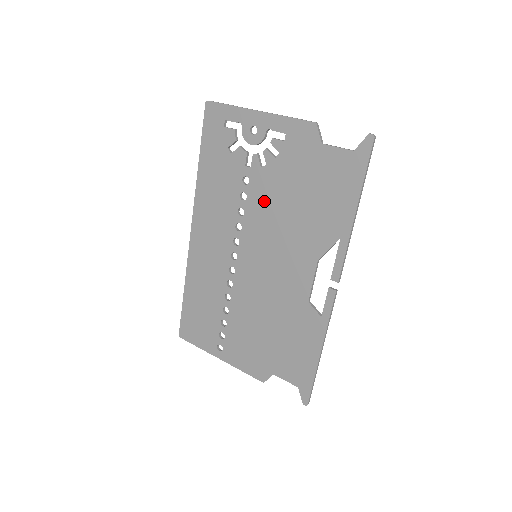
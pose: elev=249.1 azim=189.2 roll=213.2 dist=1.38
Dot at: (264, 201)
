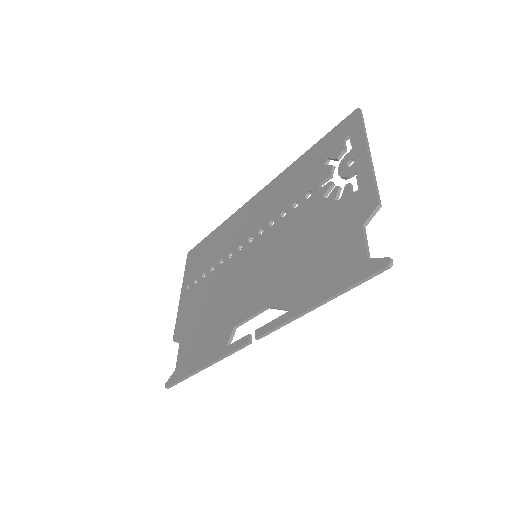
Dot at: (297, 223)
